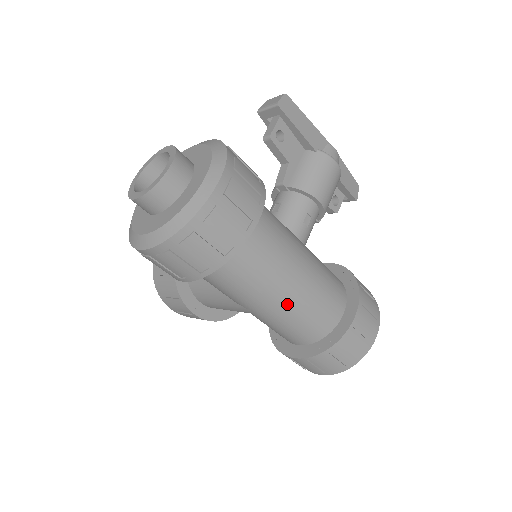
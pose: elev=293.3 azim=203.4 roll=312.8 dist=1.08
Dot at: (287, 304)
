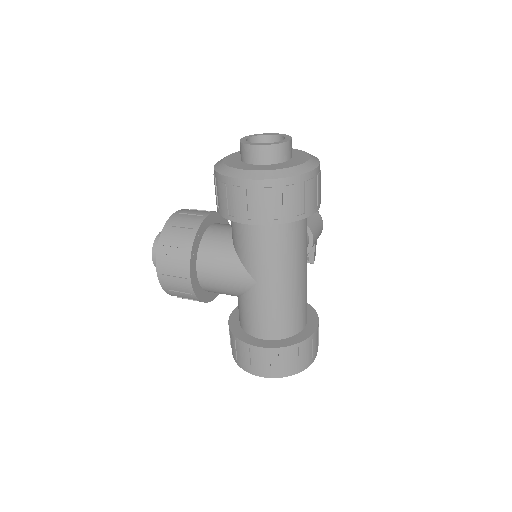
Dot at: (290, 289)
